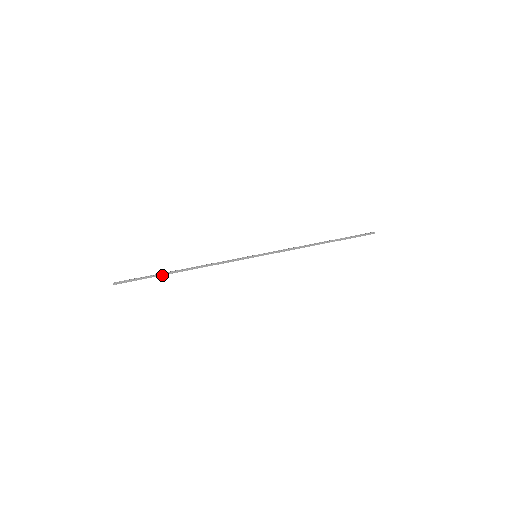
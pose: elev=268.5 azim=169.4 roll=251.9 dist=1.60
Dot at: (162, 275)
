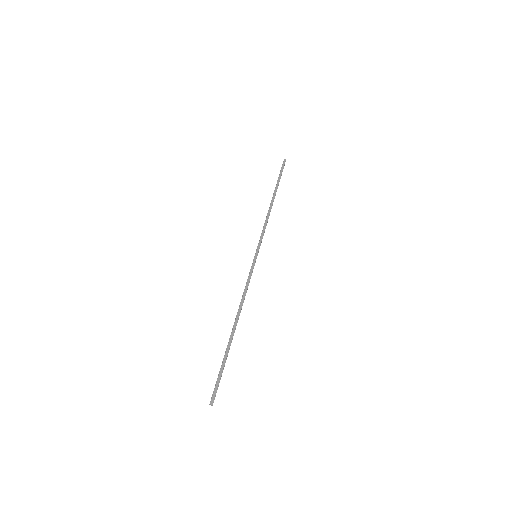
Dot at: occluded
